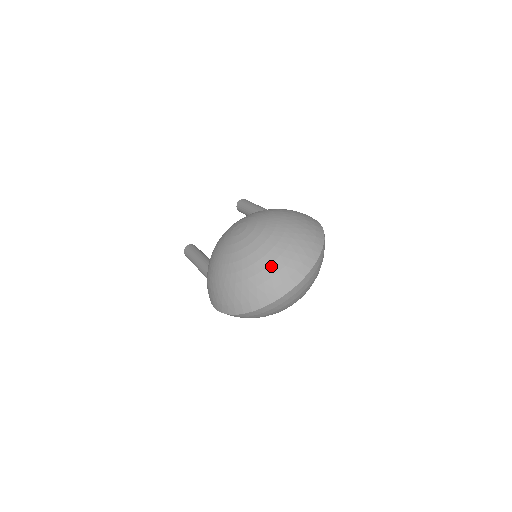
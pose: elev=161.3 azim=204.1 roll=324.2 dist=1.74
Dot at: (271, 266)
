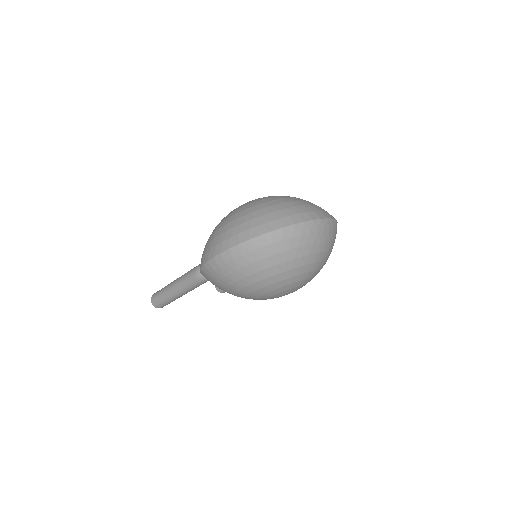
Dot at: (294, 202)
